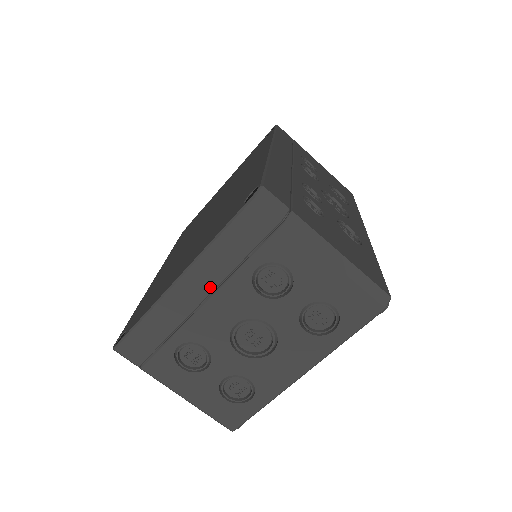
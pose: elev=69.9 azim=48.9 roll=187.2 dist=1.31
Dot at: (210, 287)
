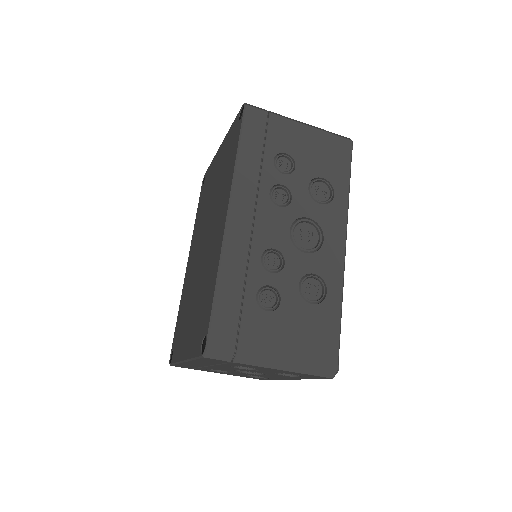
Dot at: (206, 365)
